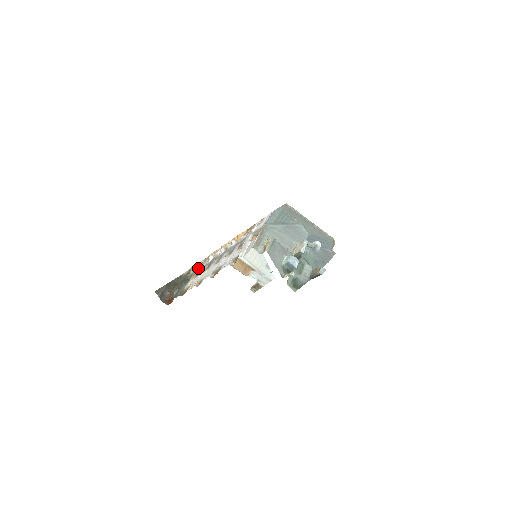
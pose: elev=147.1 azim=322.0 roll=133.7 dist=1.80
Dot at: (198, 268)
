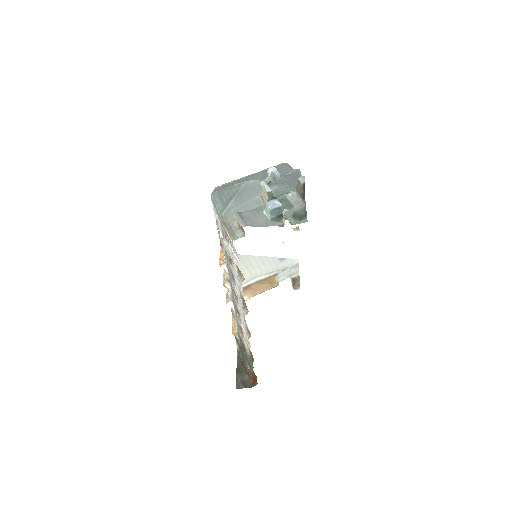
Dot at: (236, 327)
